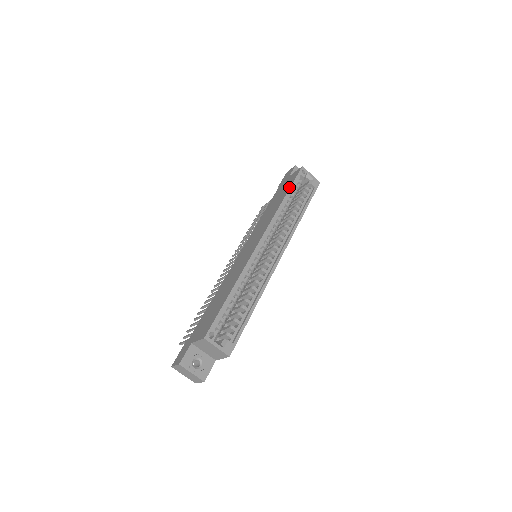
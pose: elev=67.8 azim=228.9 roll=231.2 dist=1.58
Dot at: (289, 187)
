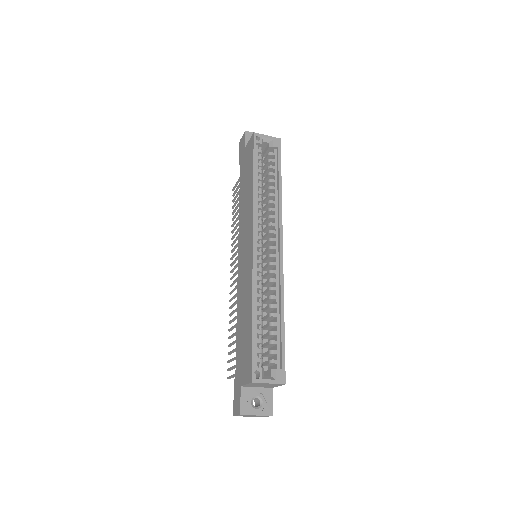
Dot at: (252, 165)
